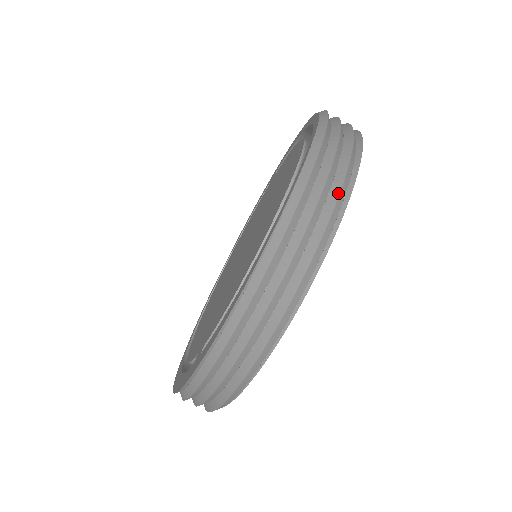
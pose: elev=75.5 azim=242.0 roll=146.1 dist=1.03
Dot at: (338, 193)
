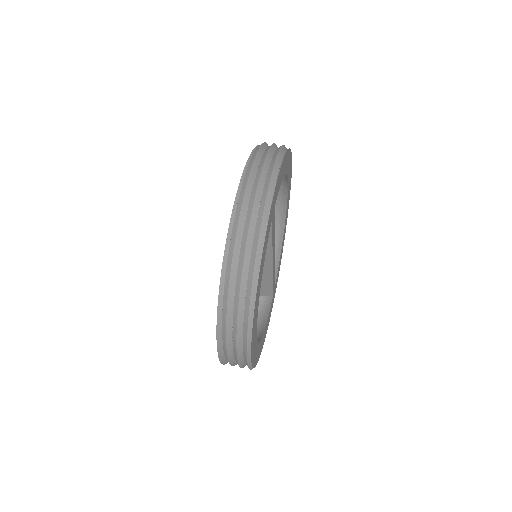
Dot at: occluded
